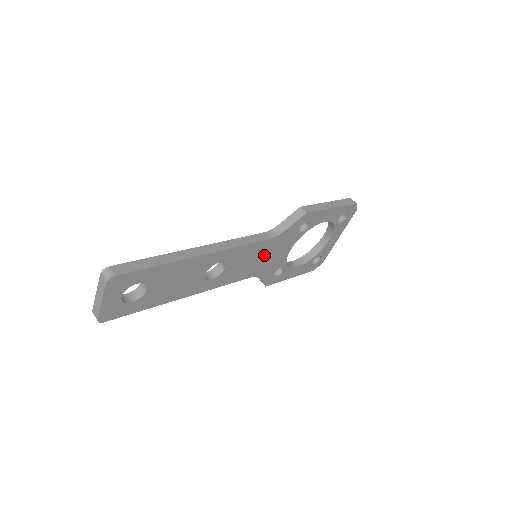
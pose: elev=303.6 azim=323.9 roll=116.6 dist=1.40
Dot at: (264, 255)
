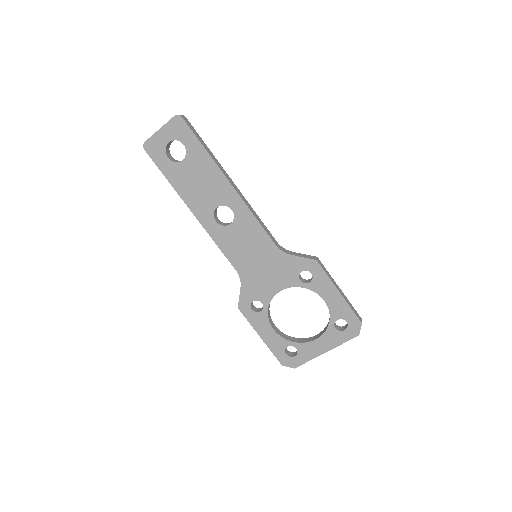
Dot at: (261, 260)
